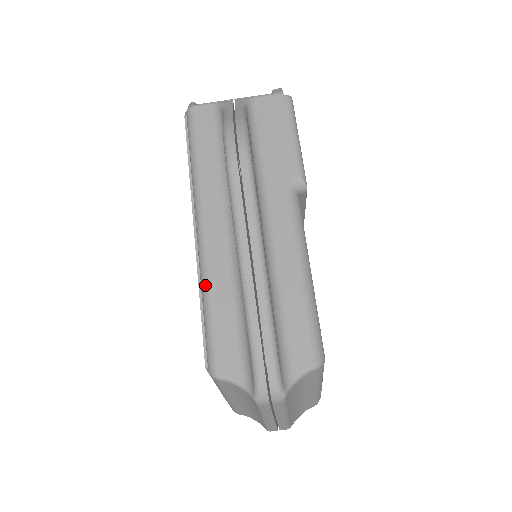
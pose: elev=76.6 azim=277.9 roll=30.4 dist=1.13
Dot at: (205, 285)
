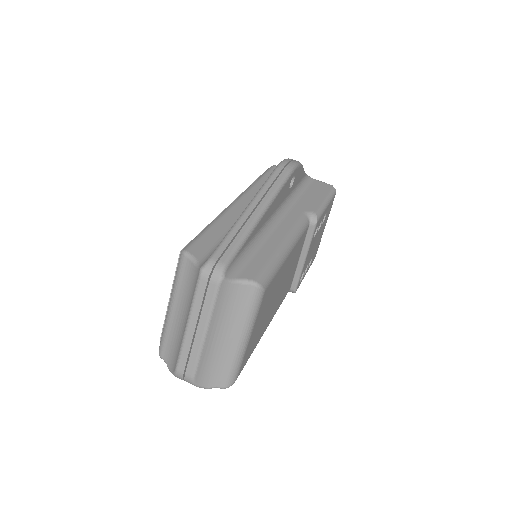
Dot at: (217, 218)
